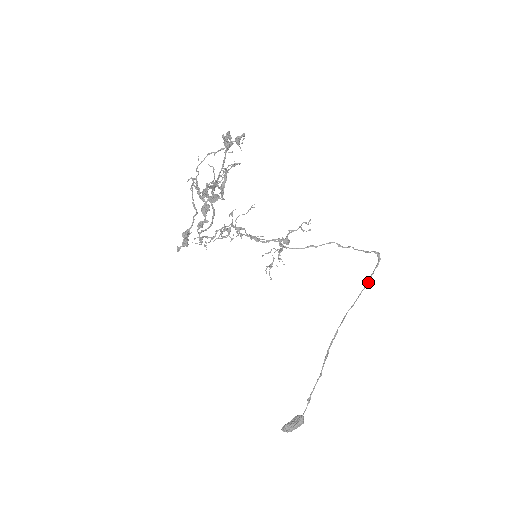
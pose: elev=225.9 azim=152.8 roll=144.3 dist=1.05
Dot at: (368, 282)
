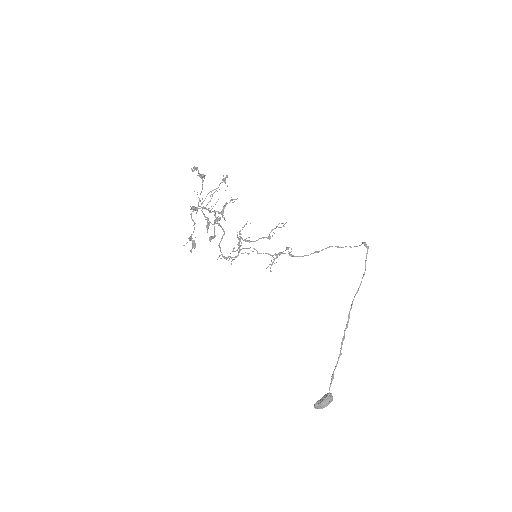
Dot at: (365, 269)
